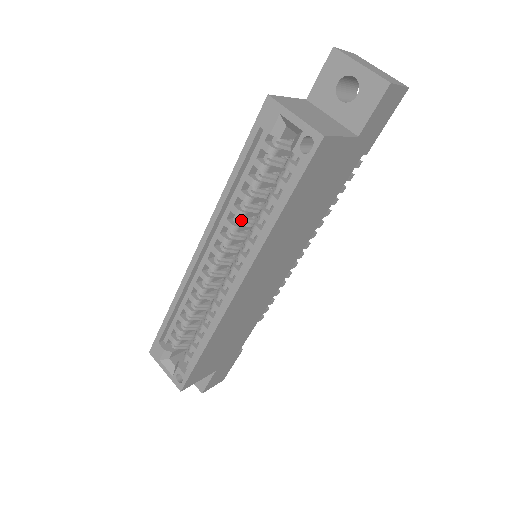
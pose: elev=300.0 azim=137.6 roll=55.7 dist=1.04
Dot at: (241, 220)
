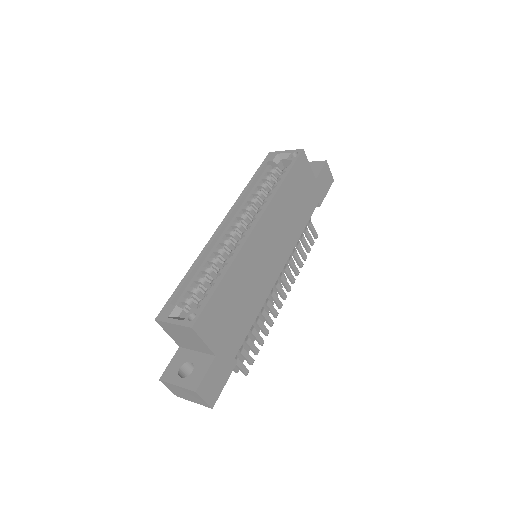
Dot at: (253, 206)
